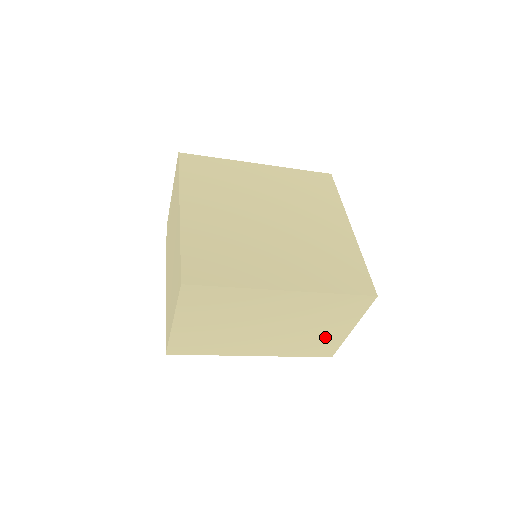
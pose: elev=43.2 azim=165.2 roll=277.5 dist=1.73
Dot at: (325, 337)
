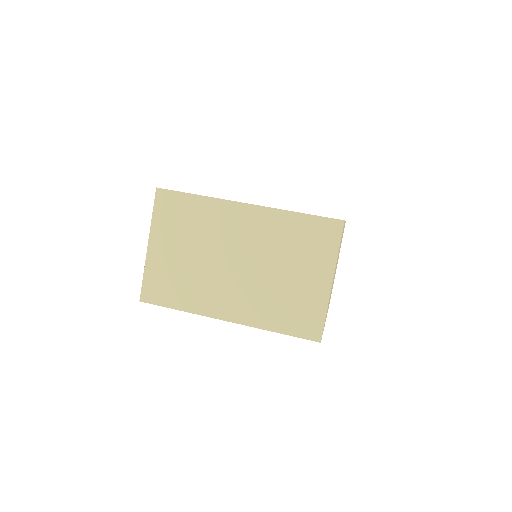
Dot at: (303, 294)
